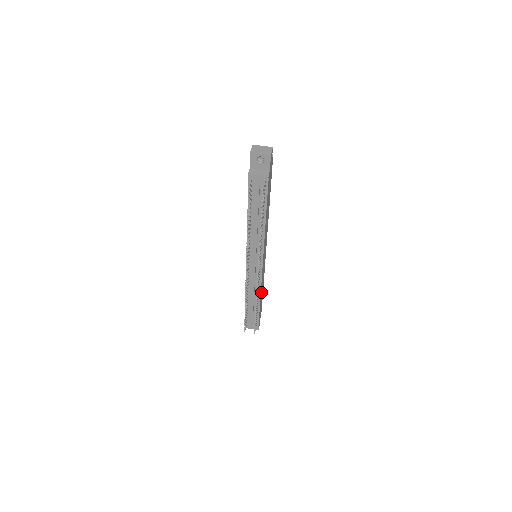
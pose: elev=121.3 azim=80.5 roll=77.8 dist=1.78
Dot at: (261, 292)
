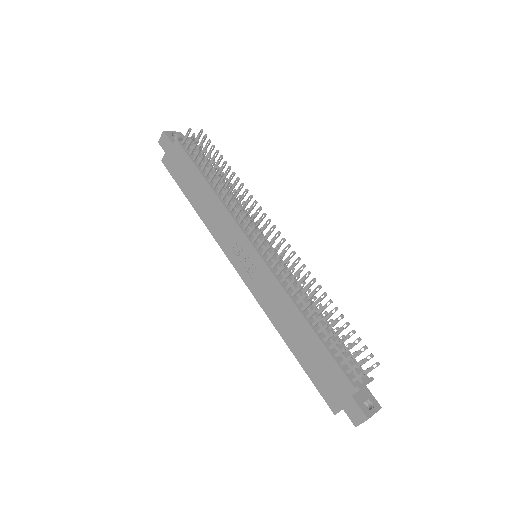
Dot at: occluded
